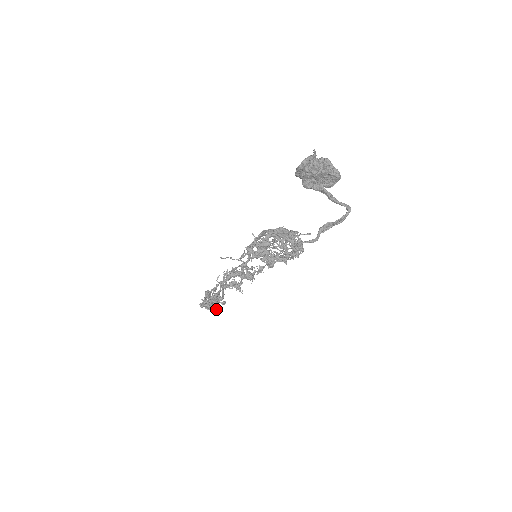
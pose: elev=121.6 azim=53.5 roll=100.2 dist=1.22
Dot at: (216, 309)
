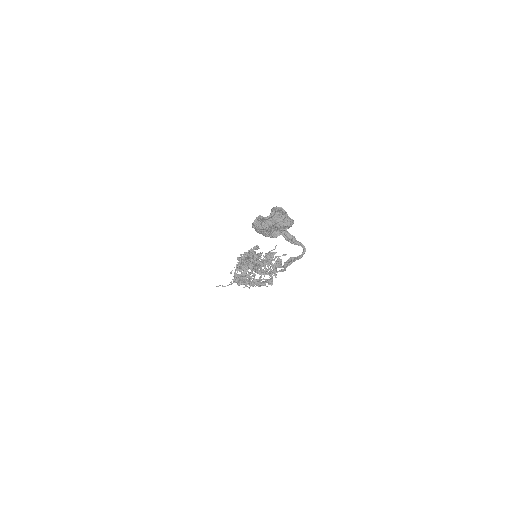
Dot at: occluded
